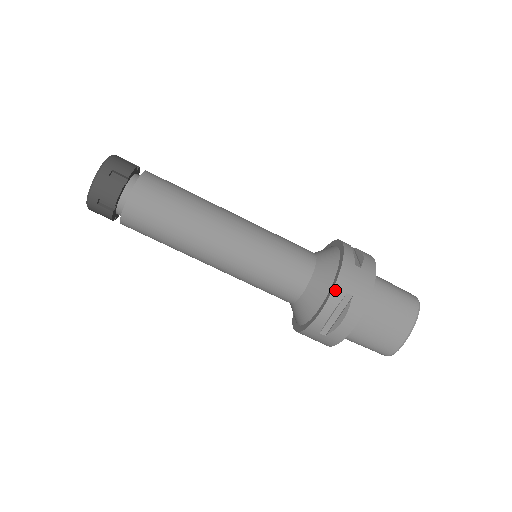
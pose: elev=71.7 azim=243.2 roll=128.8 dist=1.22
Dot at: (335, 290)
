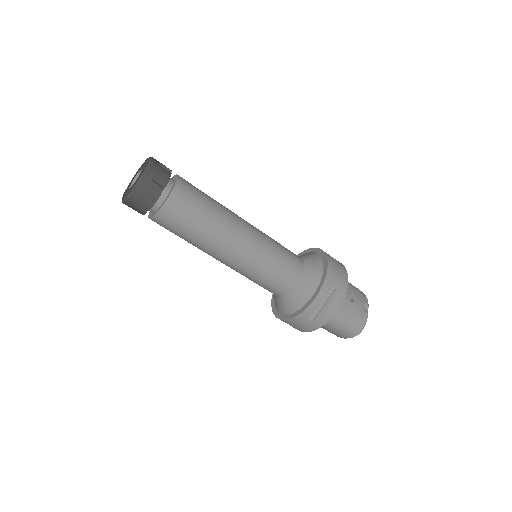
Dot at: (285, 321)
